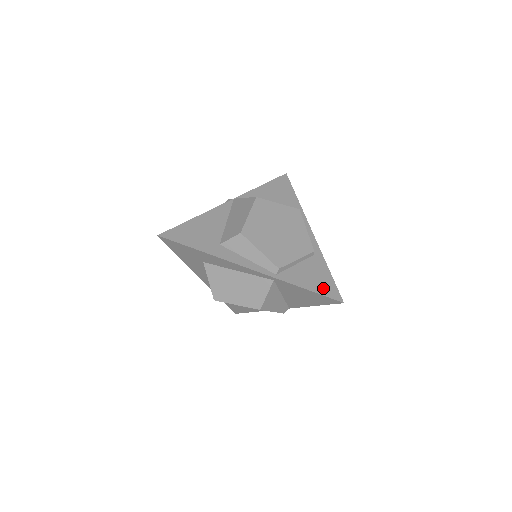
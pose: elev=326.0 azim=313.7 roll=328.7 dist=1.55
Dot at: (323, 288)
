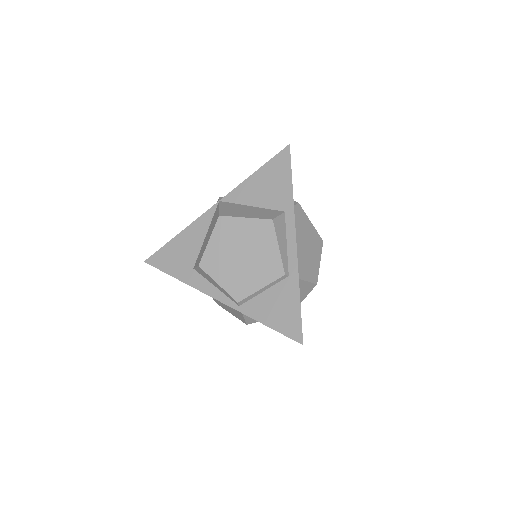
Dot at: (285, 324)
